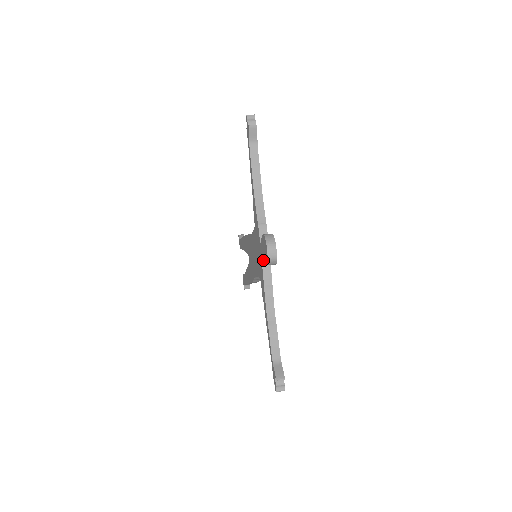
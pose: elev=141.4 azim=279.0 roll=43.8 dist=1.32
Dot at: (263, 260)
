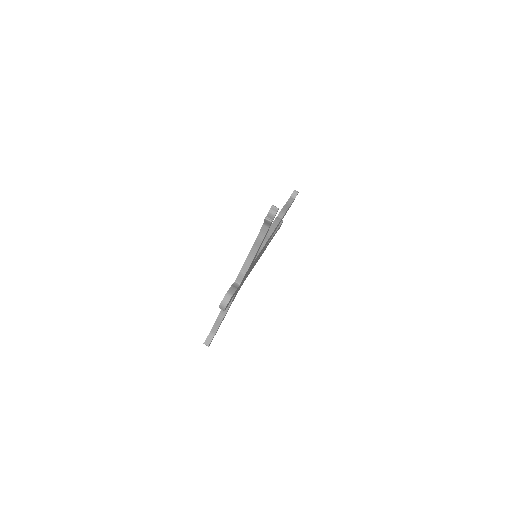
Dot at: occluded
